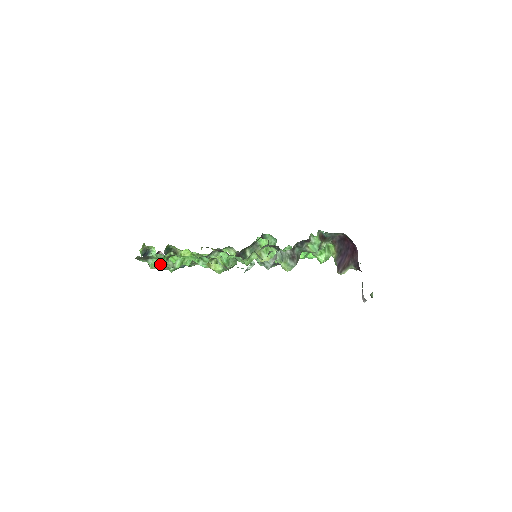
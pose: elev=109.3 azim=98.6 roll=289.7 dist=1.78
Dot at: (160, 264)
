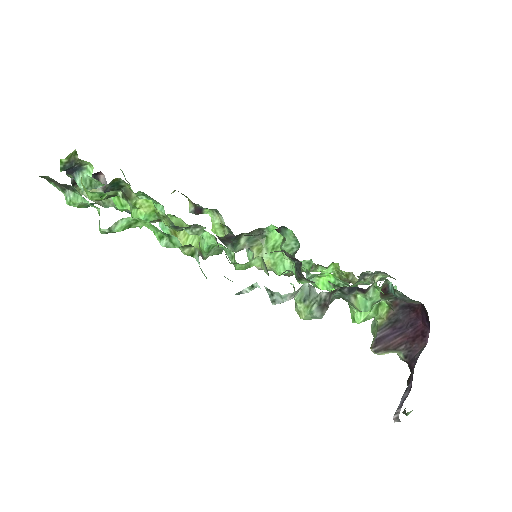
Dot at: occluded
